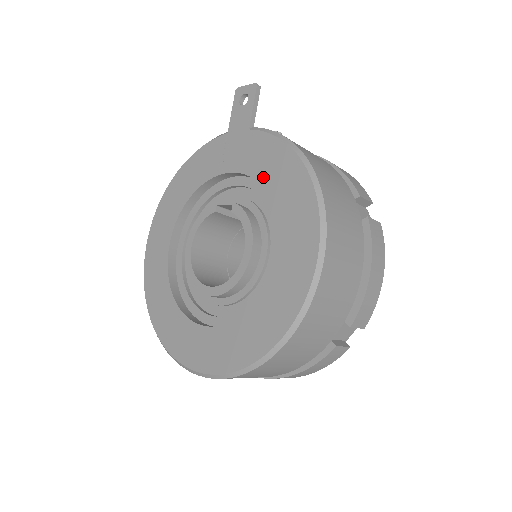
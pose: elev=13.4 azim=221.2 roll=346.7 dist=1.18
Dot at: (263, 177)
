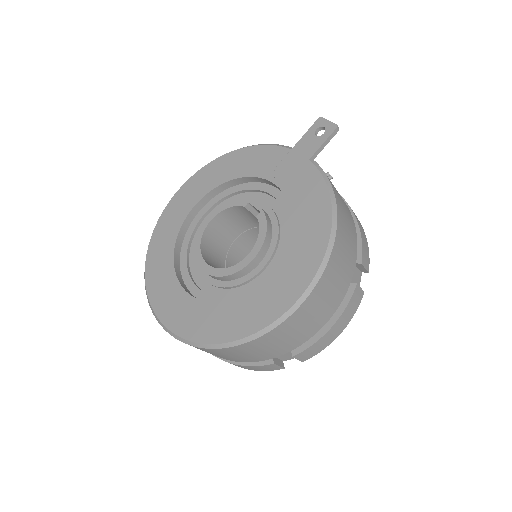
Dot at: (296, 207)
